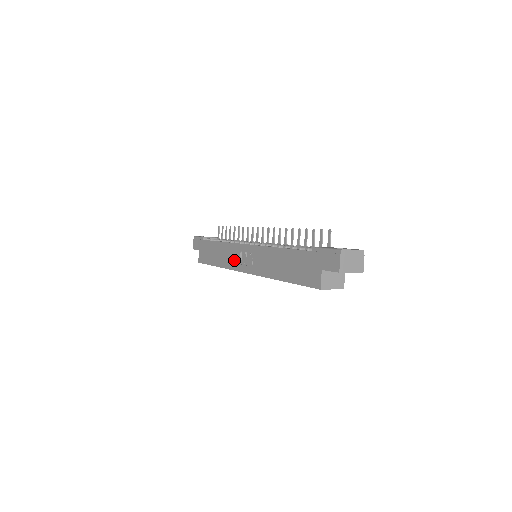
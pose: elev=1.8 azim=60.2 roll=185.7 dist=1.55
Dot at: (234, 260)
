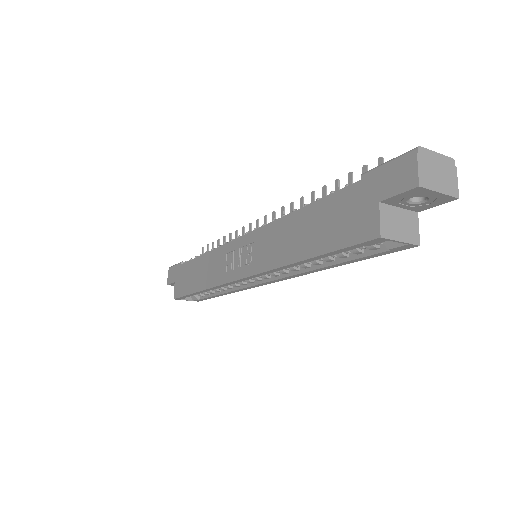
Dot at: (223, 269)
